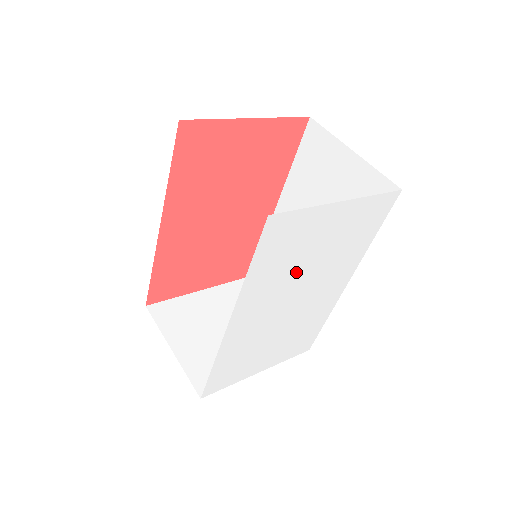
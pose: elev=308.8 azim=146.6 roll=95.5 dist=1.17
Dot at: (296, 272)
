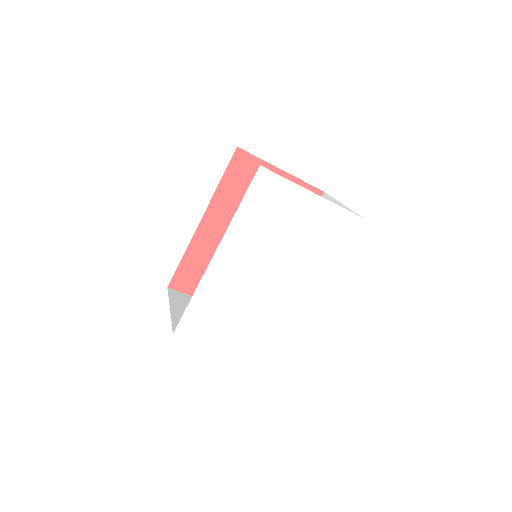
Dot at: (273, 240)
